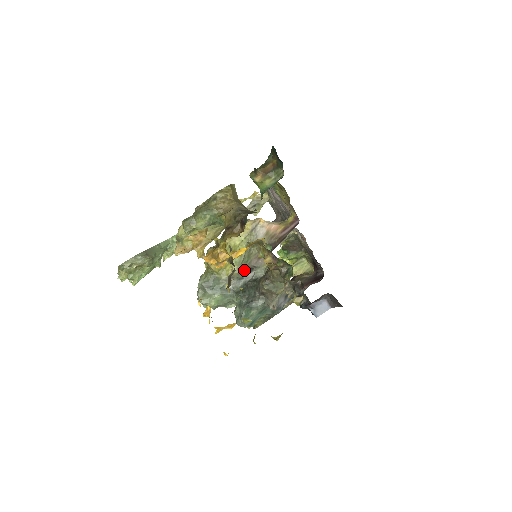
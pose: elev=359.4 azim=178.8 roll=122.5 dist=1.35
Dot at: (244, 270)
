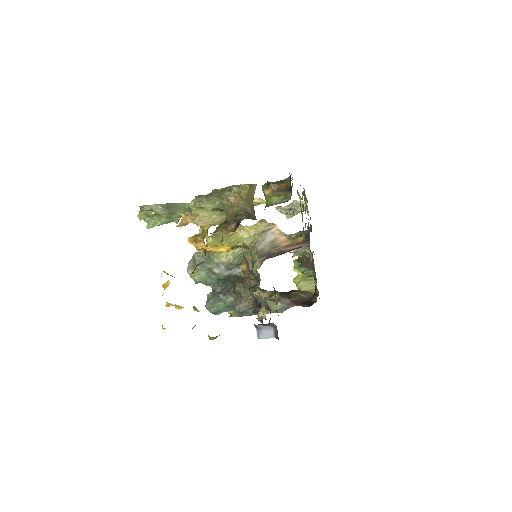
Dot at: (236, 263)
